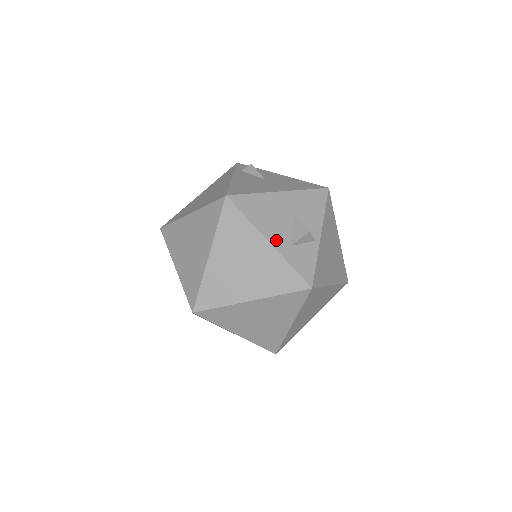
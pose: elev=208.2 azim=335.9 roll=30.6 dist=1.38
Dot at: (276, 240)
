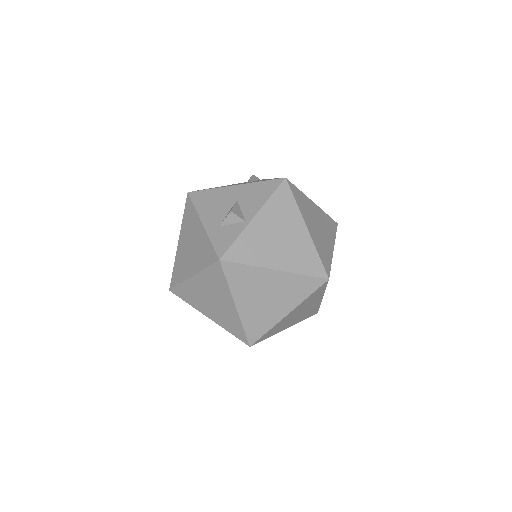
Dot at: (209, 222)
